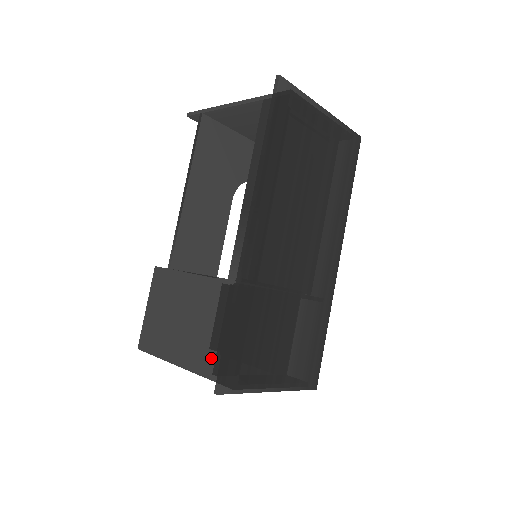
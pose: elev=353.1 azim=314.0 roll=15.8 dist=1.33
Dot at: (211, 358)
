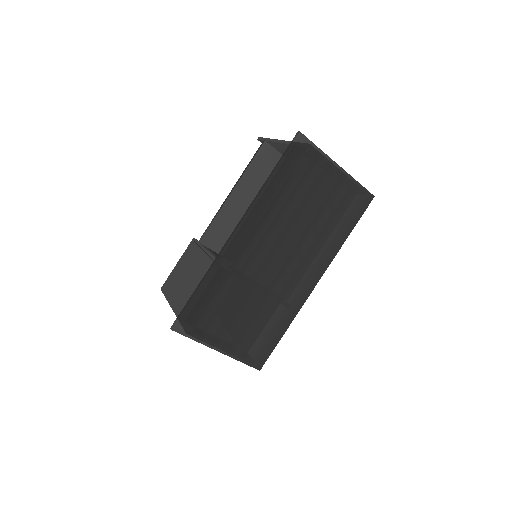
Dot at: occluded
